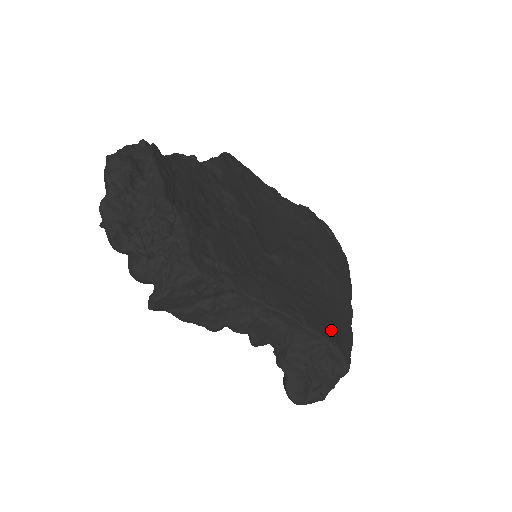
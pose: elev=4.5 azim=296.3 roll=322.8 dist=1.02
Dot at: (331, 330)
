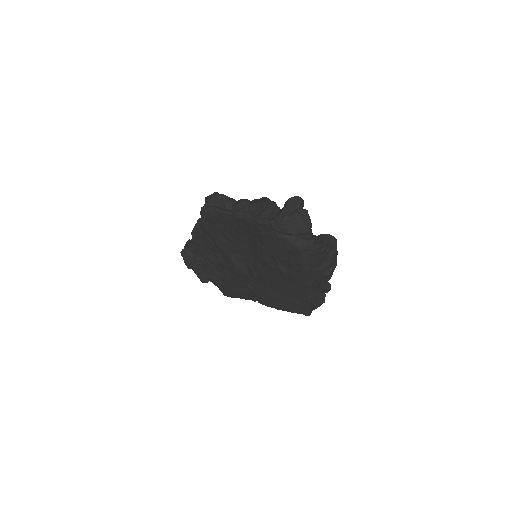
Dot at: (291, 305)
